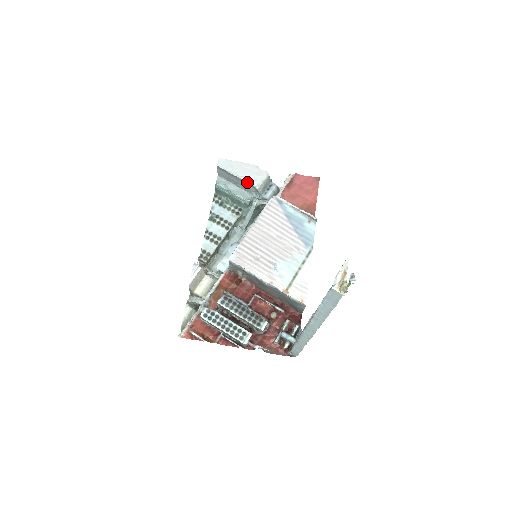
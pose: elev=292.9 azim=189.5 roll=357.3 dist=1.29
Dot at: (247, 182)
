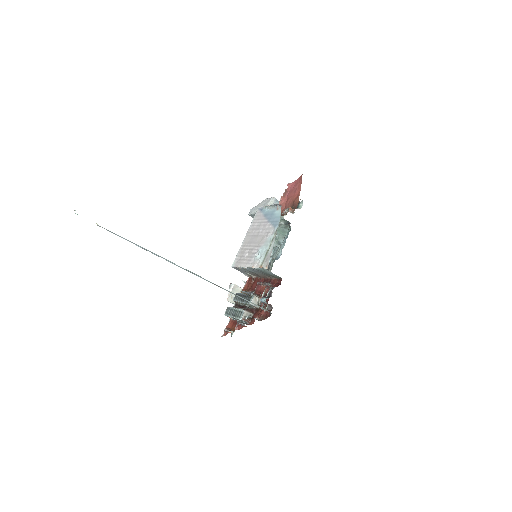
Dot at: occluded
